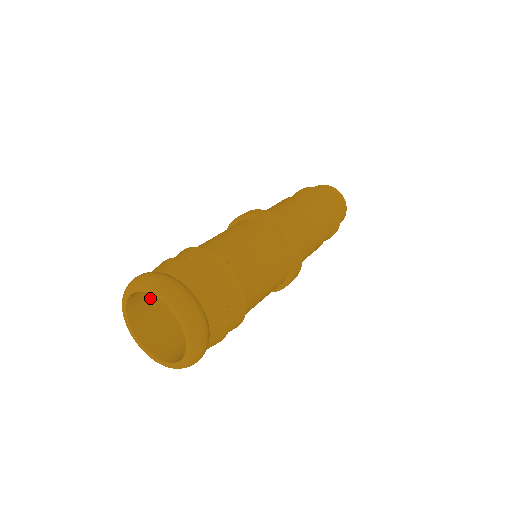
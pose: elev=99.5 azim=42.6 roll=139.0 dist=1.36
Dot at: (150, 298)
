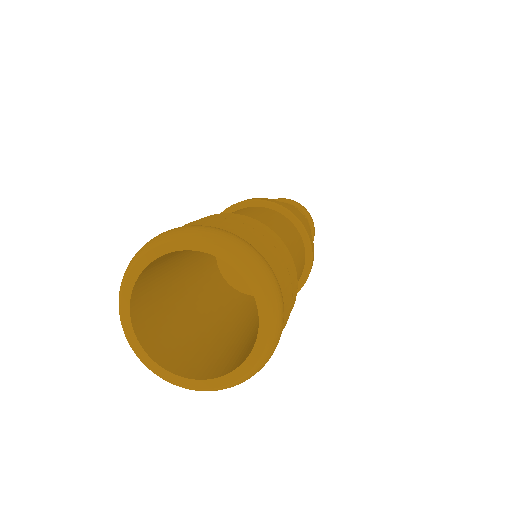
Dot at: (154, 305)
